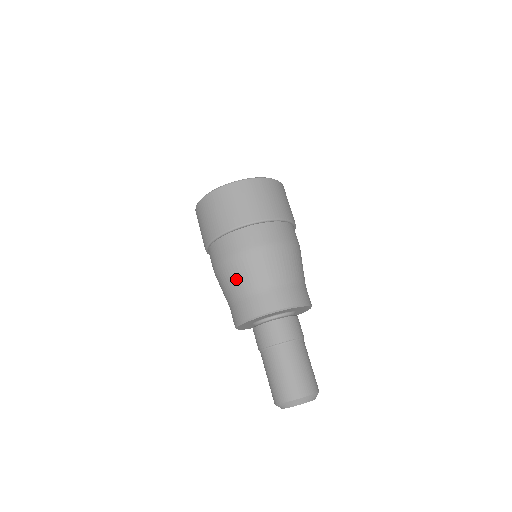
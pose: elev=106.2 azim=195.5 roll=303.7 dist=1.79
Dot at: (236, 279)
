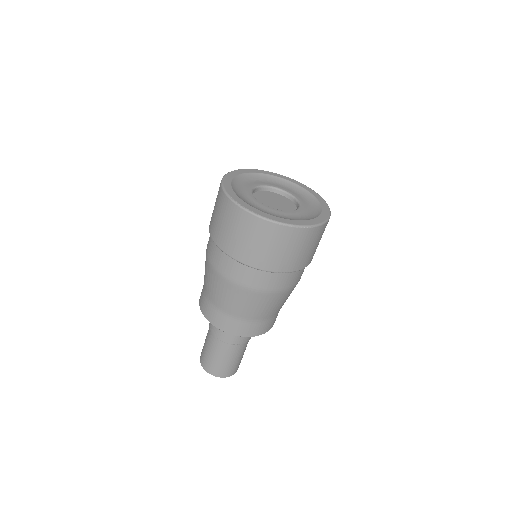
Dot at: (205, 272)
